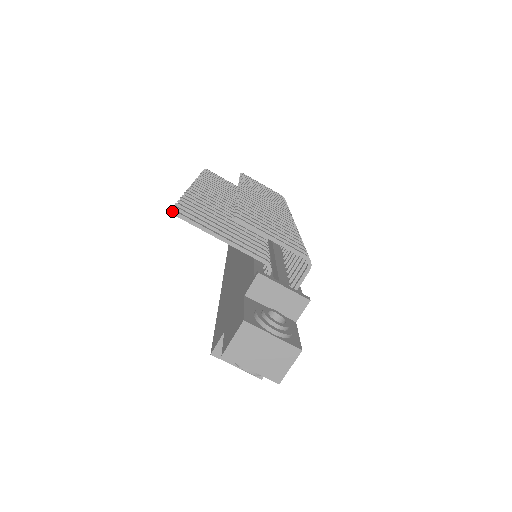
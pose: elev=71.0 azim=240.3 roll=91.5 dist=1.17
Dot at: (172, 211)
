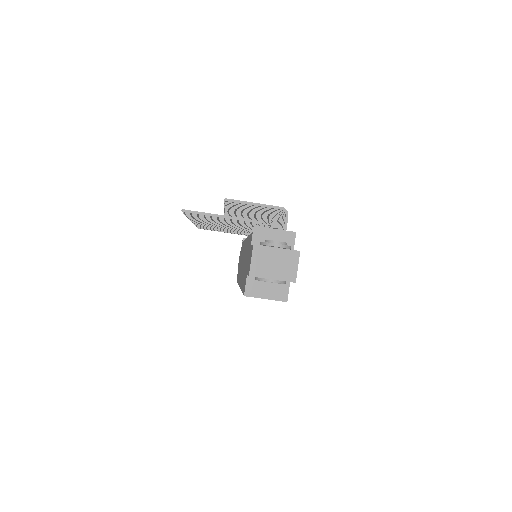
Dot at: (183, 210)
